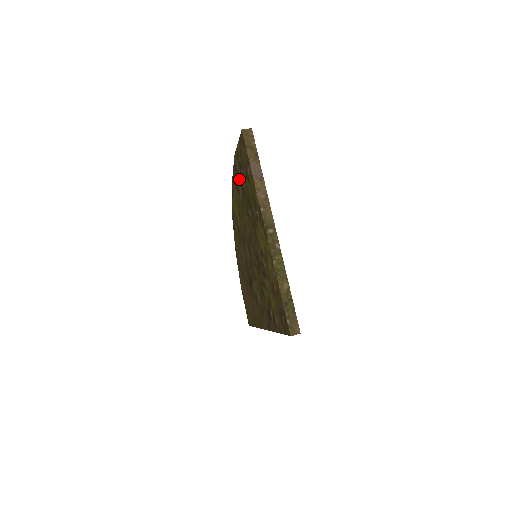
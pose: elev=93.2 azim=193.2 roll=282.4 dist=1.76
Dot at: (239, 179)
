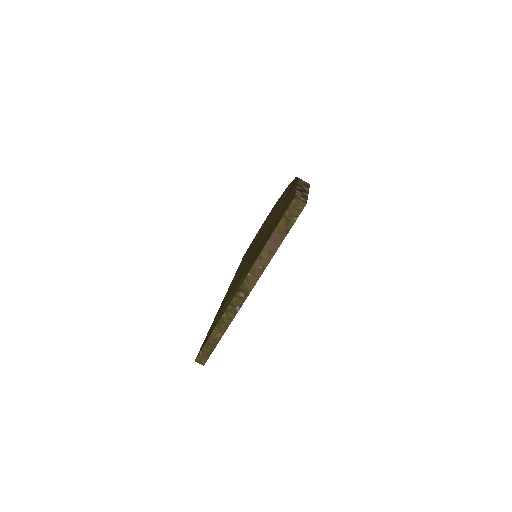
Dot at: (285, 201)
